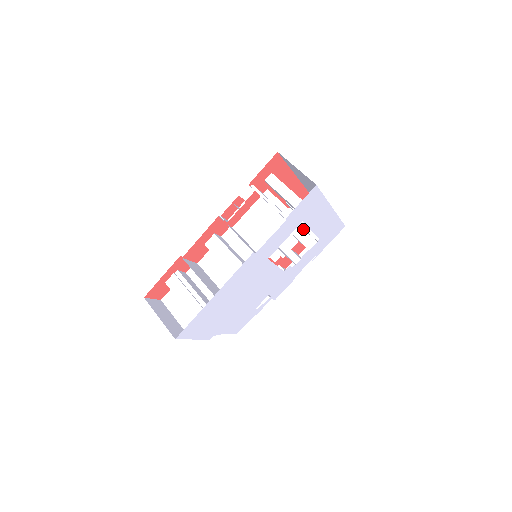
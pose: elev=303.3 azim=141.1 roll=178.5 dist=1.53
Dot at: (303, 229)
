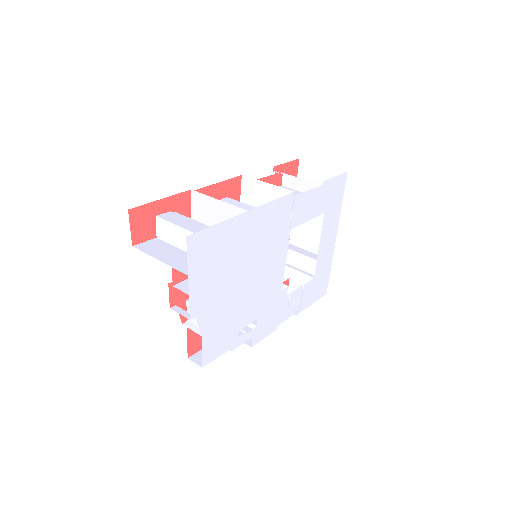
Dot at: occluded
